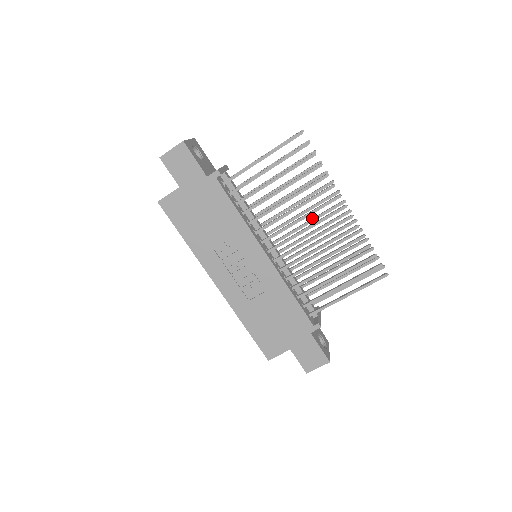
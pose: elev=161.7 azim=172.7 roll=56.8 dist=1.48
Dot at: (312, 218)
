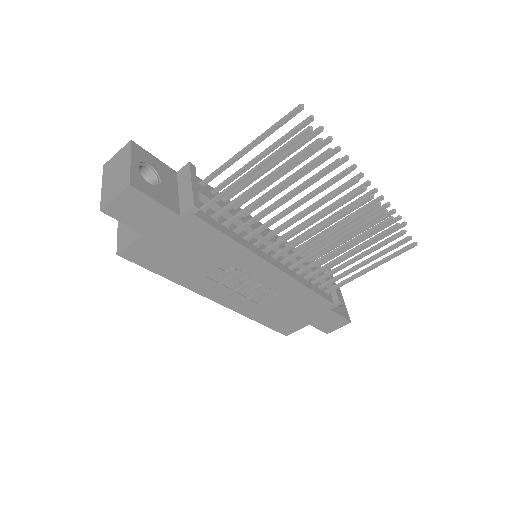
Dot at: (320, 199)
